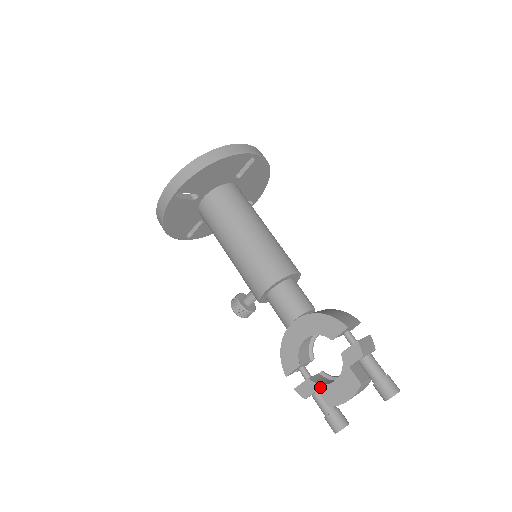
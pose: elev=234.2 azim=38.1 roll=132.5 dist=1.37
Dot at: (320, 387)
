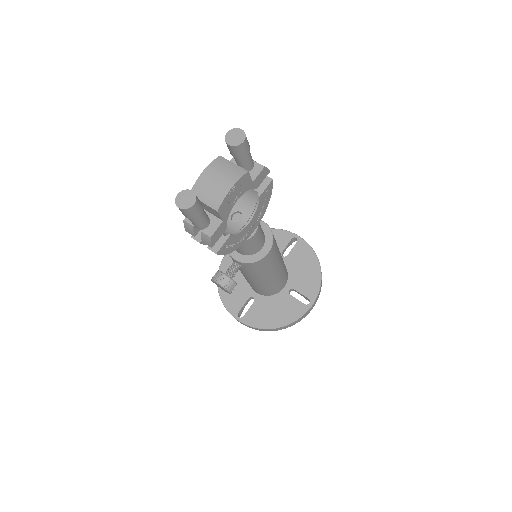
Dot at: occluded
